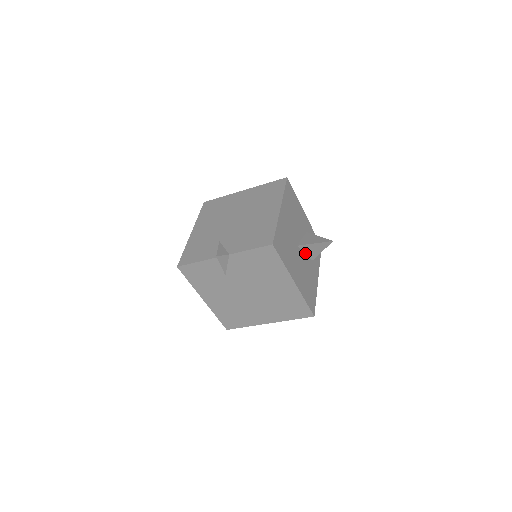
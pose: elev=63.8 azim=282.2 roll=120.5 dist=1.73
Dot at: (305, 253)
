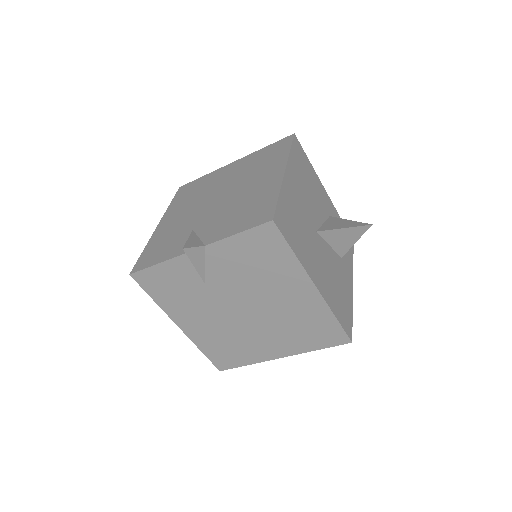
Dot at: (330, 245)
